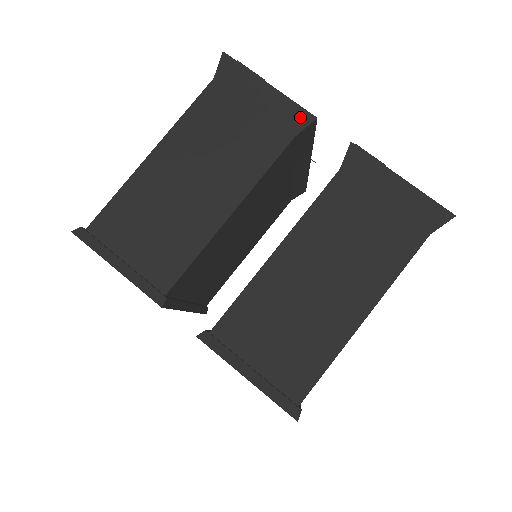
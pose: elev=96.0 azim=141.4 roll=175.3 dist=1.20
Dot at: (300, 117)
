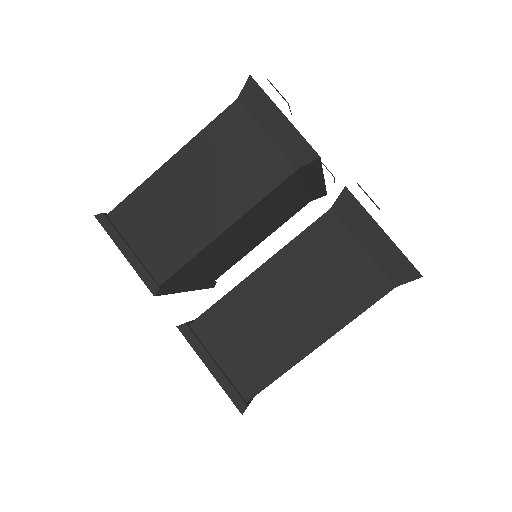
Dot at: (305, 152)
